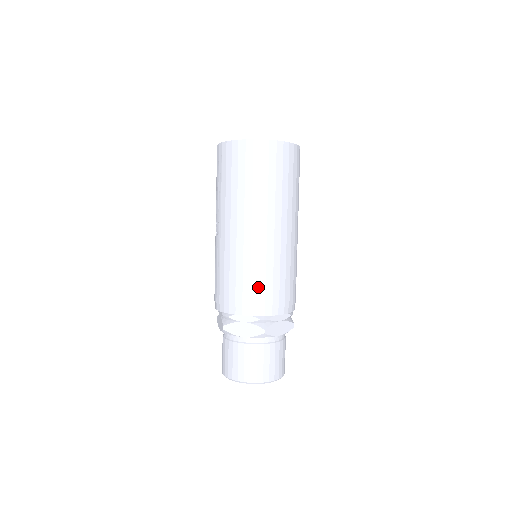
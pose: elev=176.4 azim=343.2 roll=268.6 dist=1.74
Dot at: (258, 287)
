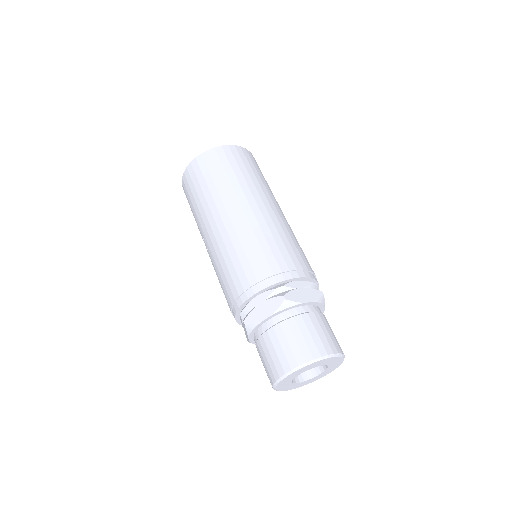
Dot at: (257, 259)
